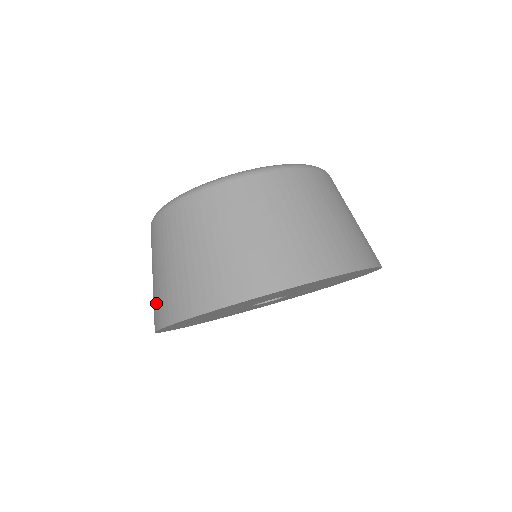
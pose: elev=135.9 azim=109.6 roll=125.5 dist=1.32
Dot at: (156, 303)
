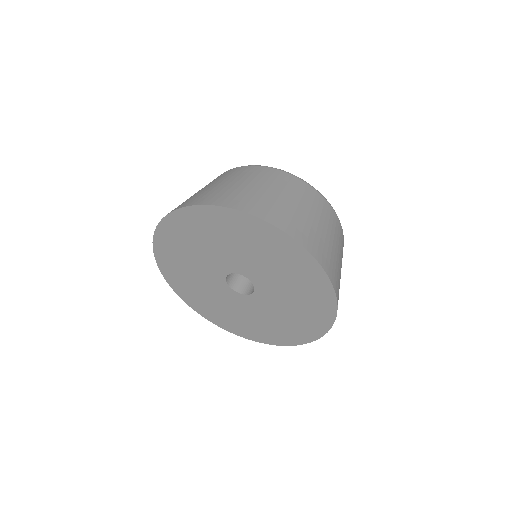
Dot at: occluded
